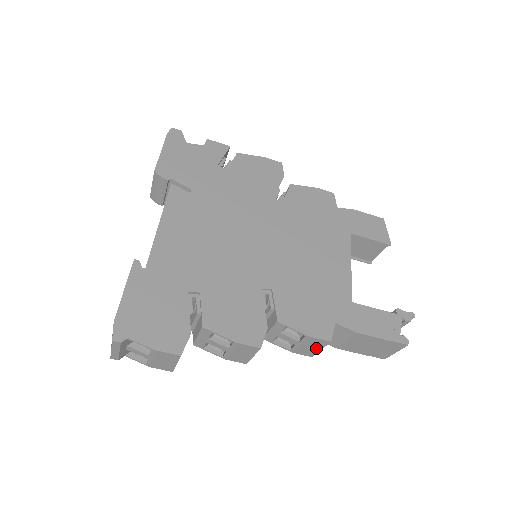
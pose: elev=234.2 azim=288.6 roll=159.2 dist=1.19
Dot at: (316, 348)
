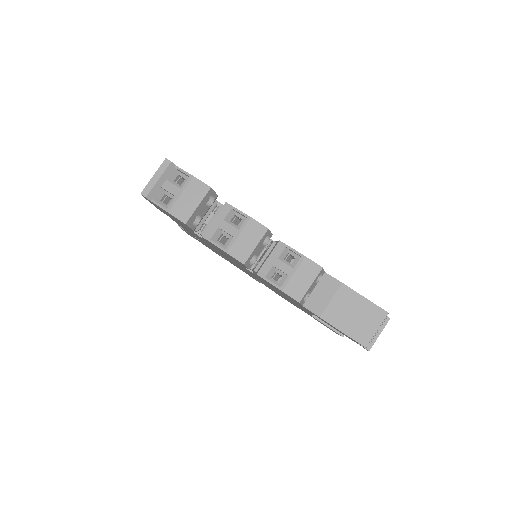
Dot at: (307, 282)
